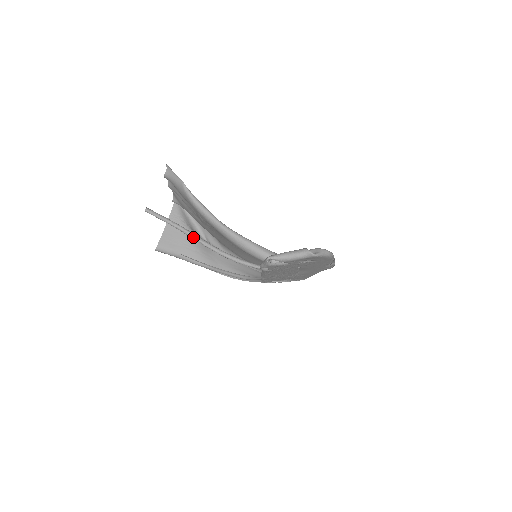
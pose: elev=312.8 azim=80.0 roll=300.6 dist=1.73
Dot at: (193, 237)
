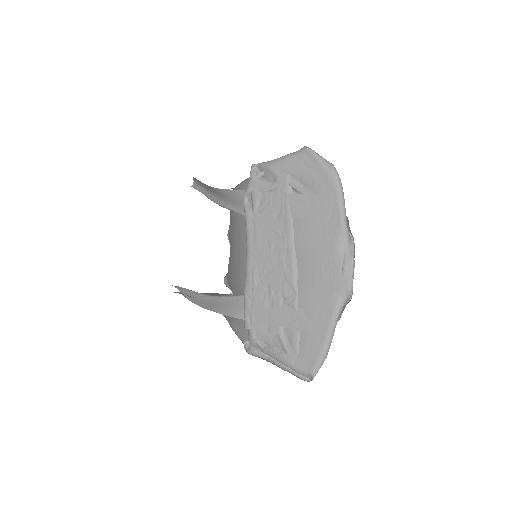
Dot at: (207, 197)
